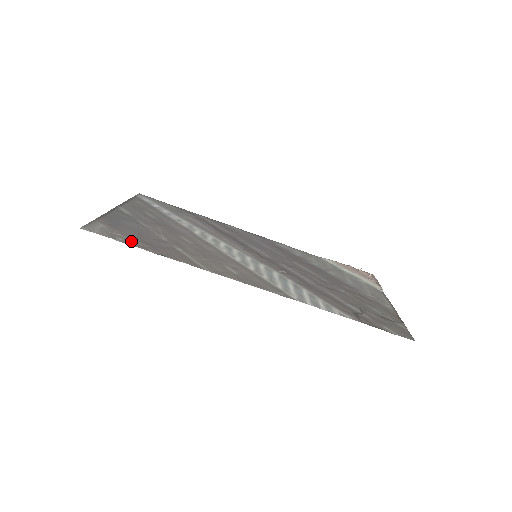
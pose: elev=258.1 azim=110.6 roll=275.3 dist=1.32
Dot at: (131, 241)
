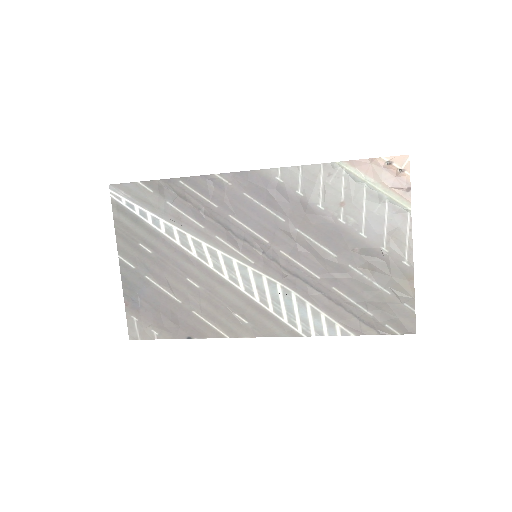
Dot at: (163, 330)
